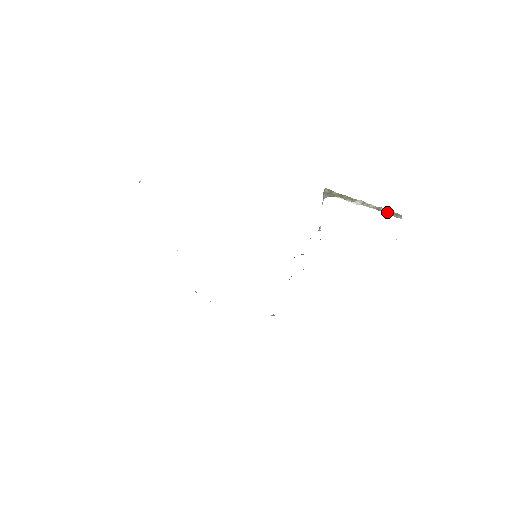
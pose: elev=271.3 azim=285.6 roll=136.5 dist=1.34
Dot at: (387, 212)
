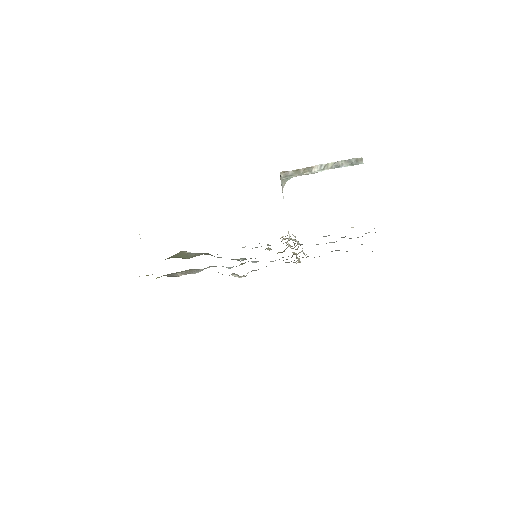
Dot at: (346, 163)
